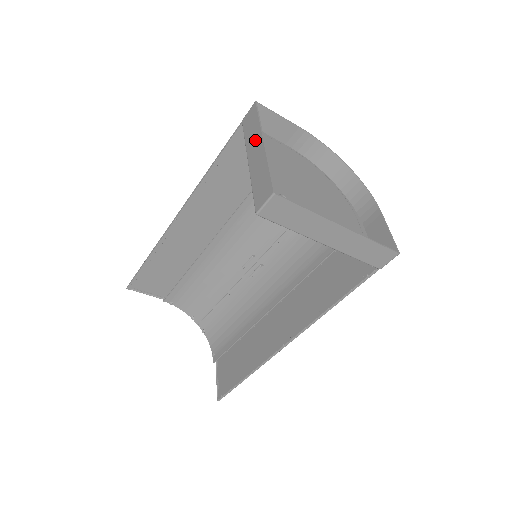
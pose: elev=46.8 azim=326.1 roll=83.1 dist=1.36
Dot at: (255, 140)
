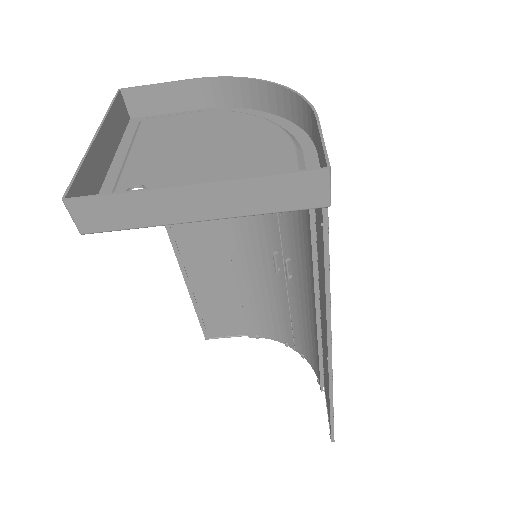
Dot at: (105, 137)
